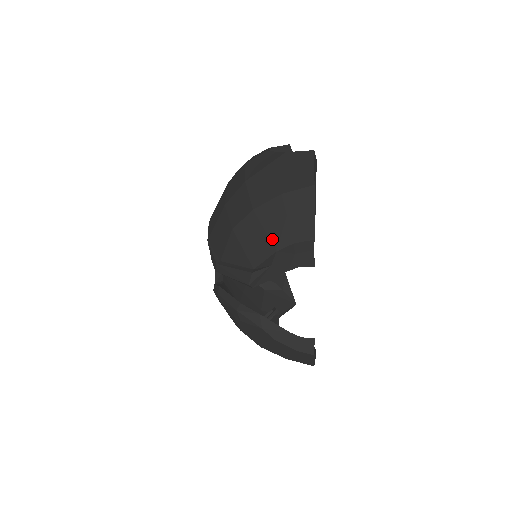
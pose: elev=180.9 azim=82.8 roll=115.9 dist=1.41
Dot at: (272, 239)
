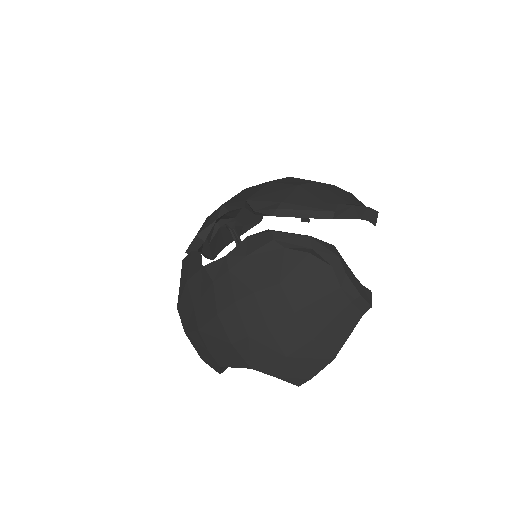
Dot at: (342, 197)
